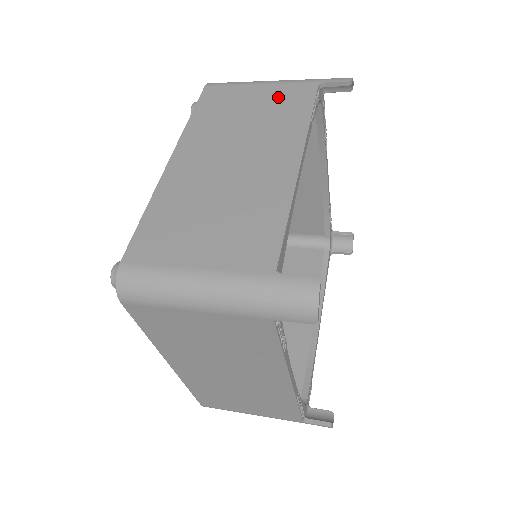
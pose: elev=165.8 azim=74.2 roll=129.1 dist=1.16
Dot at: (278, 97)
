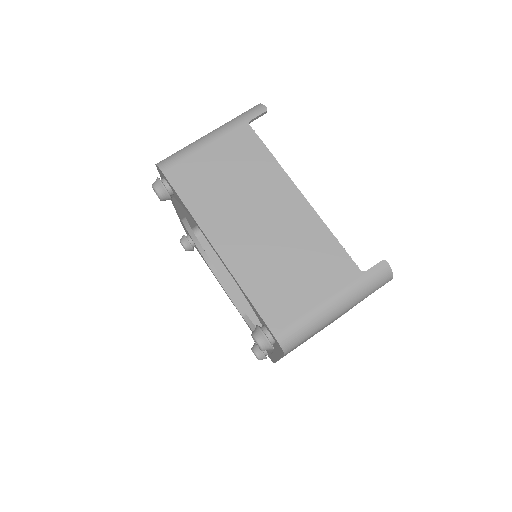
Dot at: occluded
